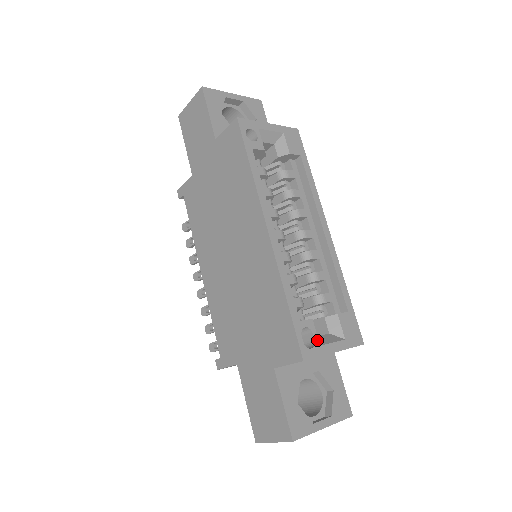
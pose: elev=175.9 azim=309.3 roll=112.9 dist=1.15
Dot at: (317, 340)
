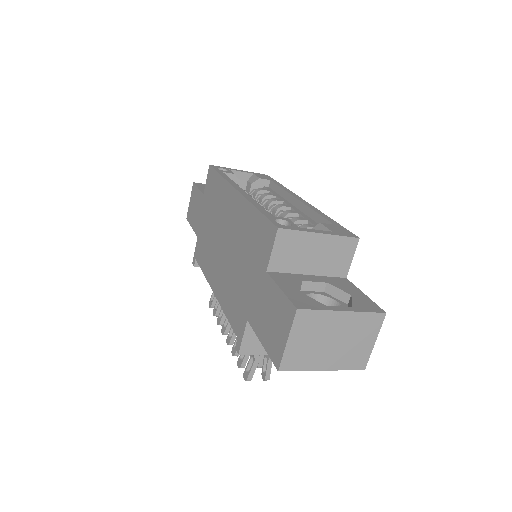
Dot at: (295, 225)
